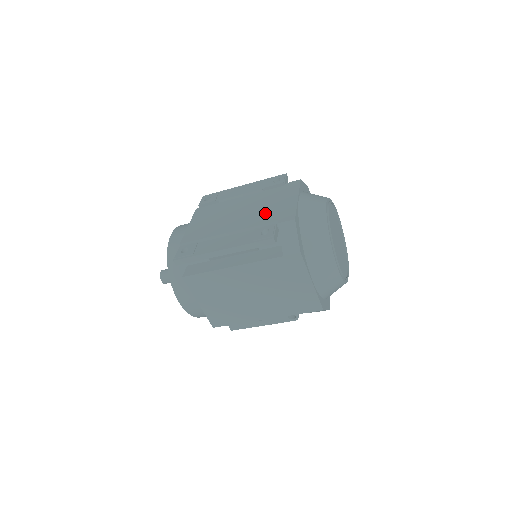
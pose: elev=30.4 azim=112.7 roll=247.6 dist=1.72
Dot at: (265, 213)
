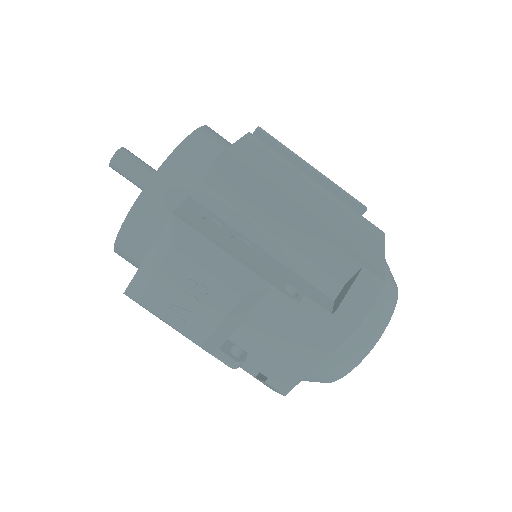
Dot at: occluded
